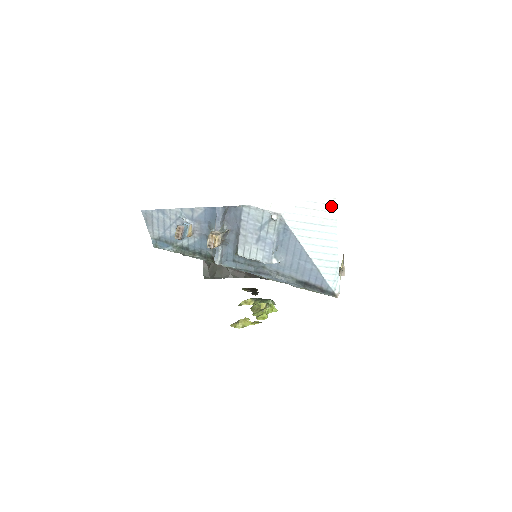
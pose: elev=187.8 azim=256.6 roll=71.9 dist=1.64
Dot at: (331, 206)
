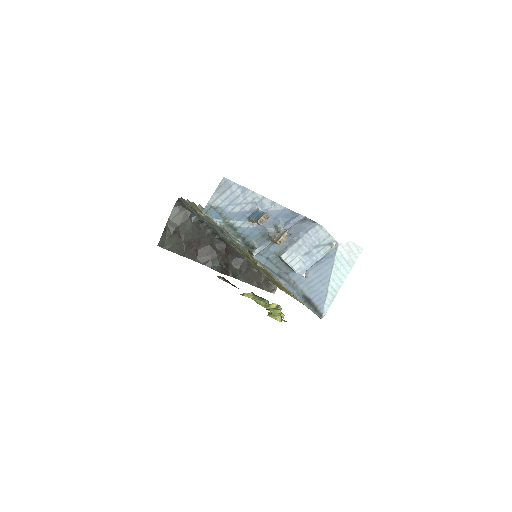
Dot at: (359, 253)
